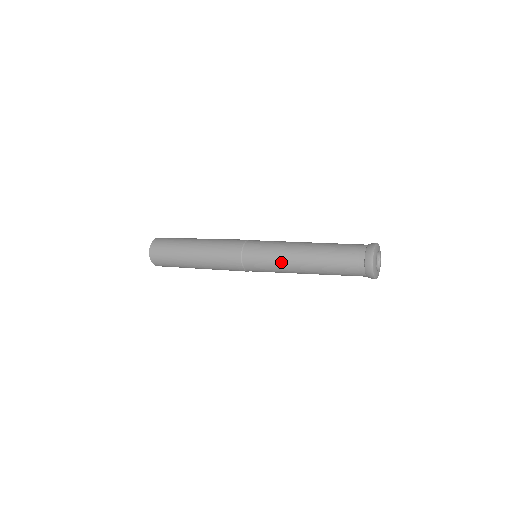
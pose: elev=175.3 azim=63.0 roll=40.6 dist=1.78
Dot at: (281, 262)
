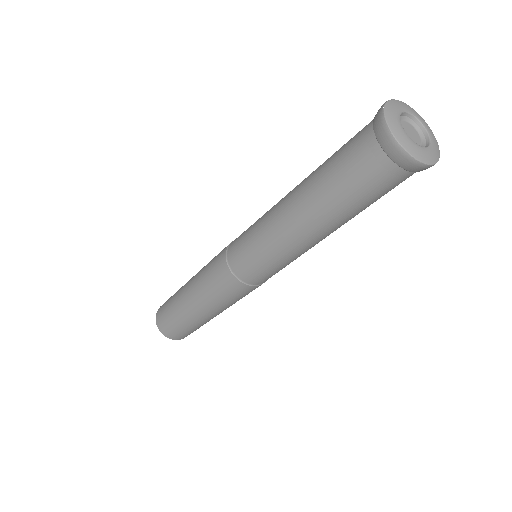
Dot at: occluded
